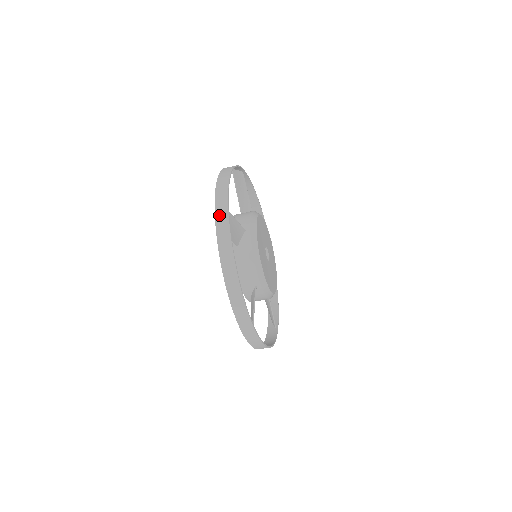
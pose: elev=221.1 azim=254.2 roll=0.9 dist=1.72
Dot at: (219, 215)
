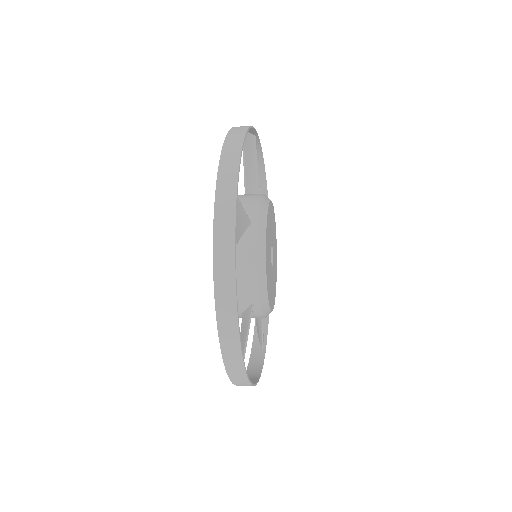
Dot at: (221, 199)
